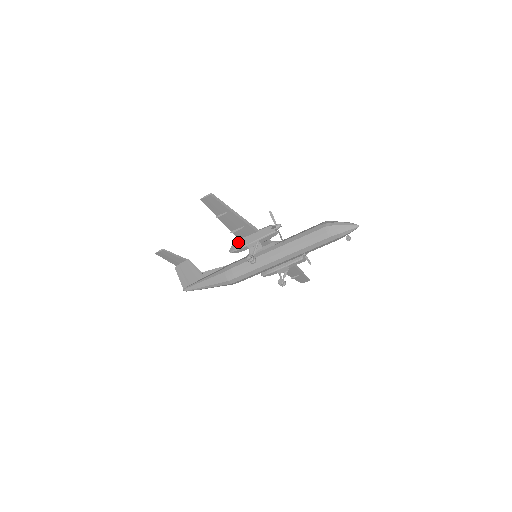
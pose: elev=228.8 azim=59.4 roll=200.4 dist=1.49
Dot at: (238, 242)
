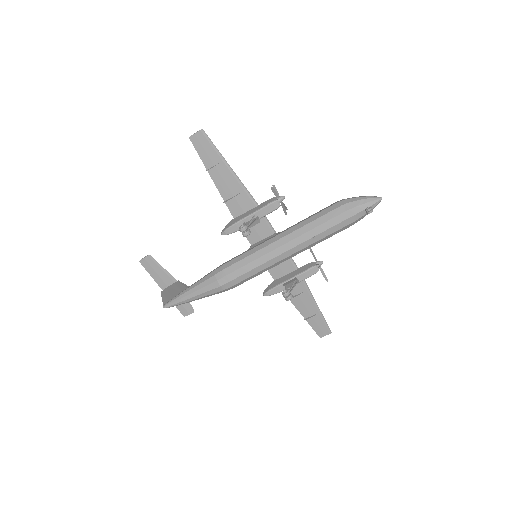
Dot at: (232, 220)
